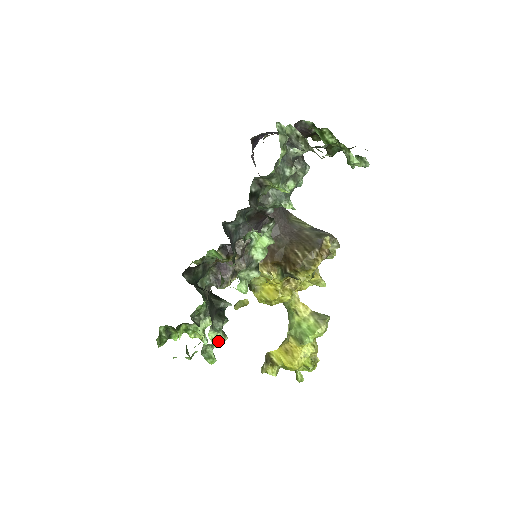
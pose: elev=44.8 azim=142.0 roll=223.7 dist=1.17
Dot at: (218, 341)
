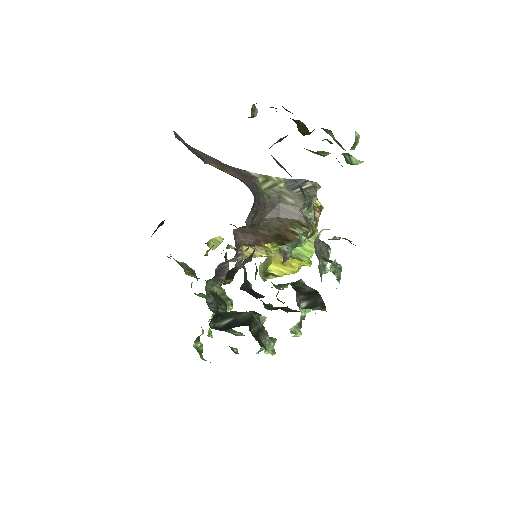
Dot at: (272, 349)
